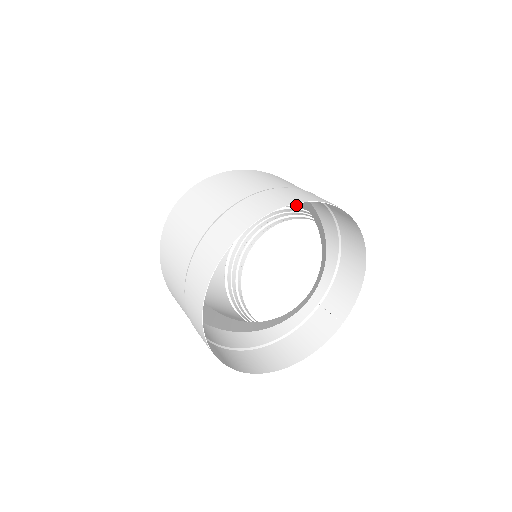
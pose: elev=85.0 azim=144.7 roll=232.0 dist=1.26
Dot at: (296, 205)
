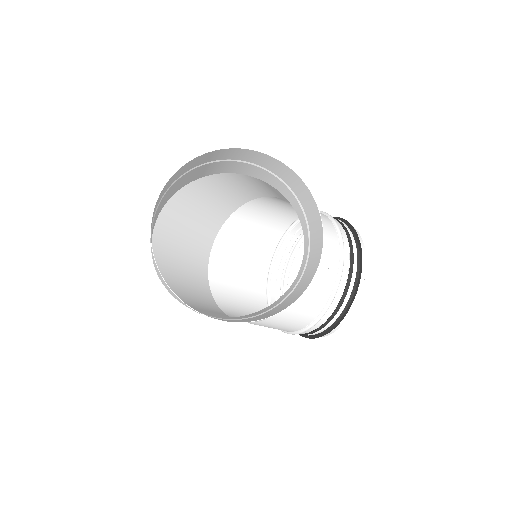
Dot at: (295, 214)
